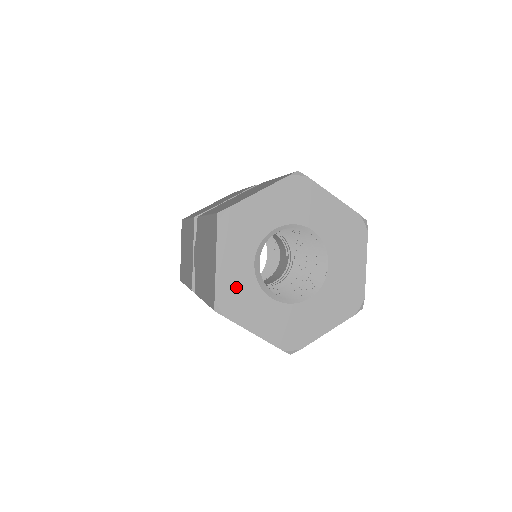
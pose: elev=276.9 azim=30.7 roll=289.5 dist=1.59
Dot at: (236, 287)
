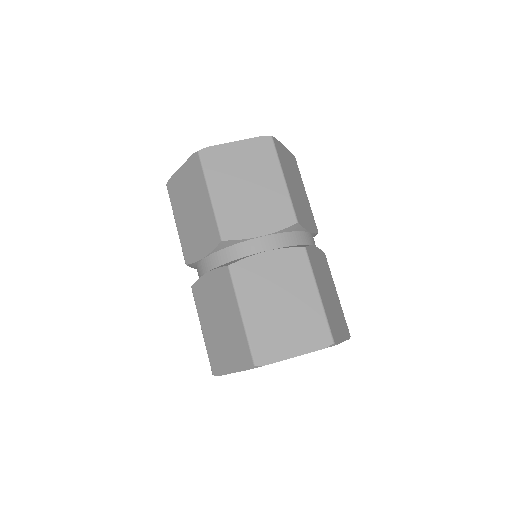
Dot at: occluded
